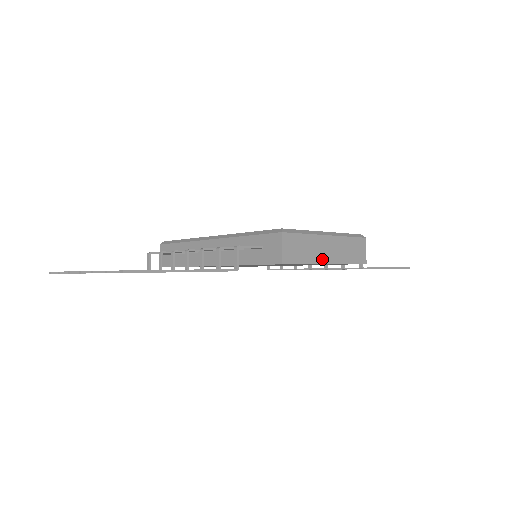
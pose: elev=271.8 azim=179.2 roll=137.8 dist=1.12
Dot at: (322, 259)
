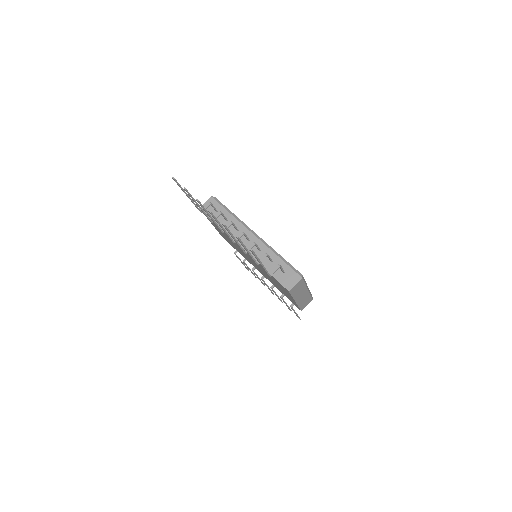
Dot at: (297, 298)
